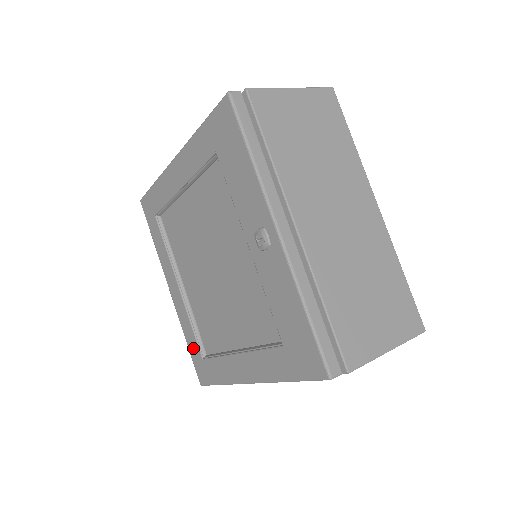
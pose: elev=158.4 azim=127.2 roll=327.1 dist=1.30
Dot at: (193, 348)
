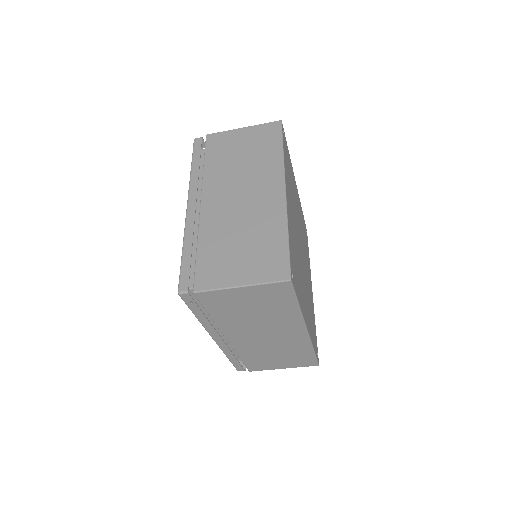
Dot at: occluded
